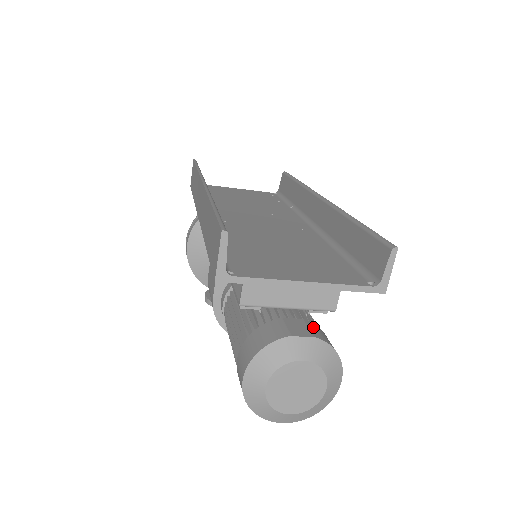
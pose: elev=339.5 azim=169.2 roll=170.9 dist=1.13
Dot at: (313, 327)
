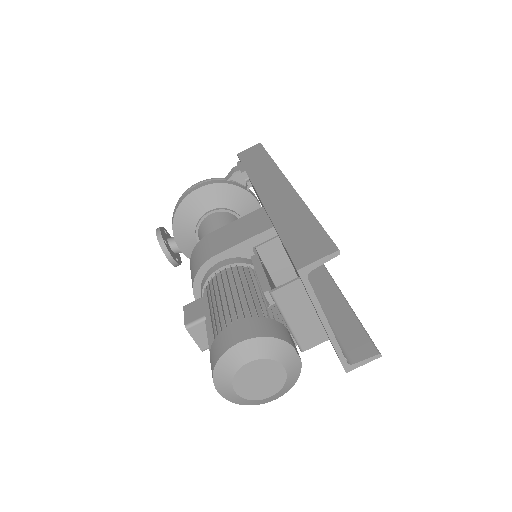
Dot at: occluded
